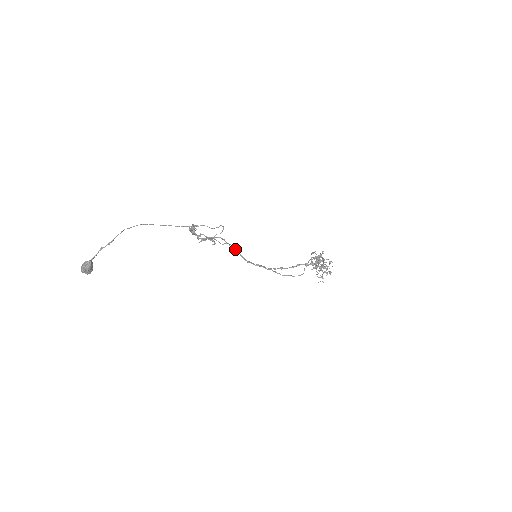
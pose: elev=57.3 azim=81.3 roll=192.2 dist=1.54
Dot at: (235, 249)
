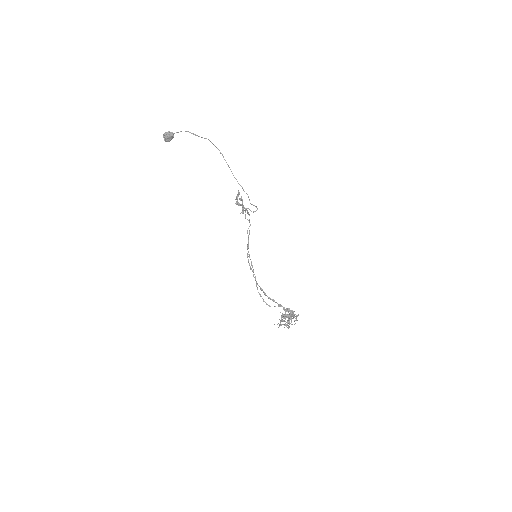
Dot at: occluded
